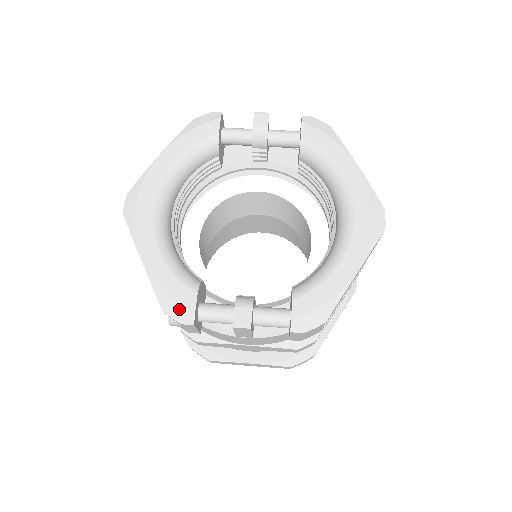
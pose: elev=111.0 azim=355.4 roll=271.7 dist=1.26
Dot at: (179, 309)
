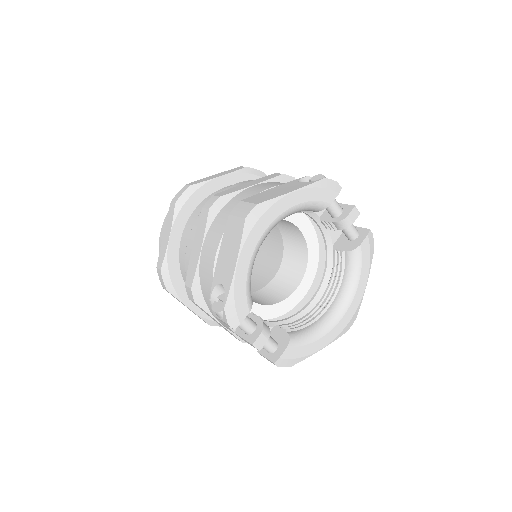
Dot at: (234, 315)
